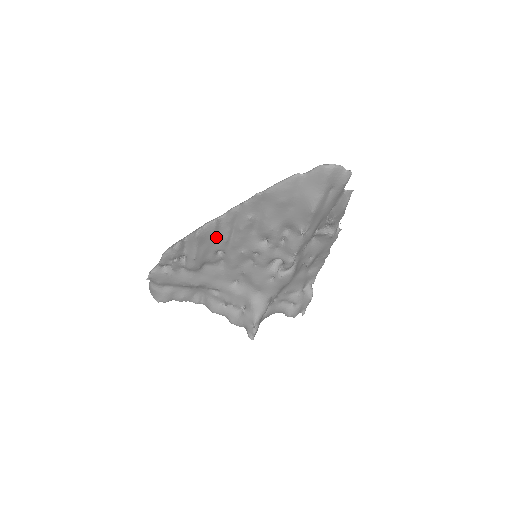
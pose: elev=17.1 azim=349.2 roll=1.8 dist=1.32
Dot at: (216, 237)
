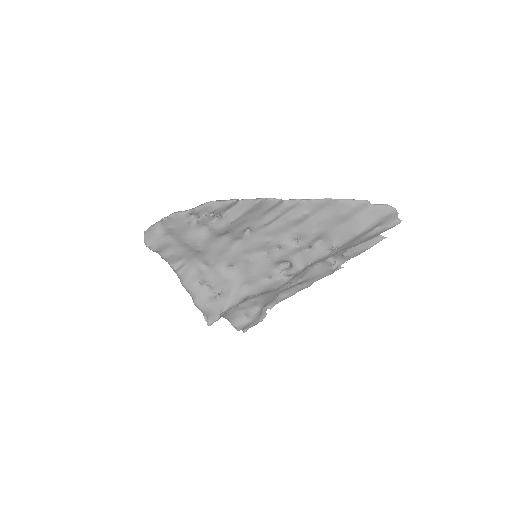
Dot at: (263, 215)
